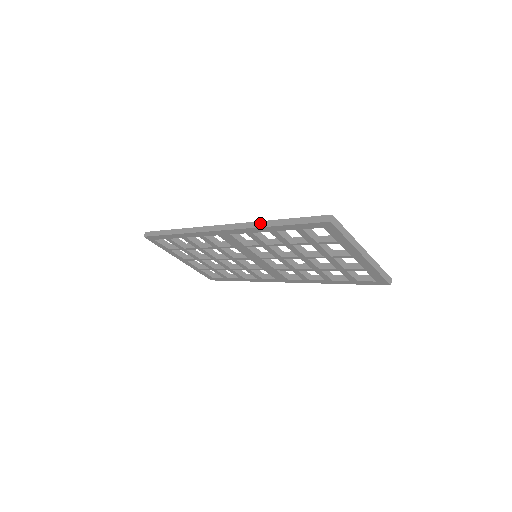
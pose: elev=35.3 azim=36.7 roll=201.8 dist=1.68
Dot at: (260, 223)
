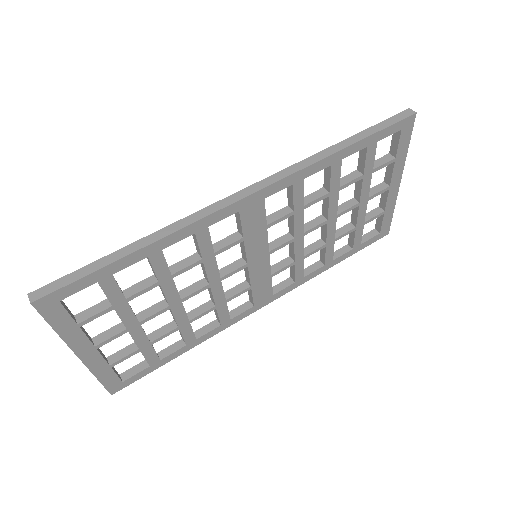
Dot at: (320, 154)
